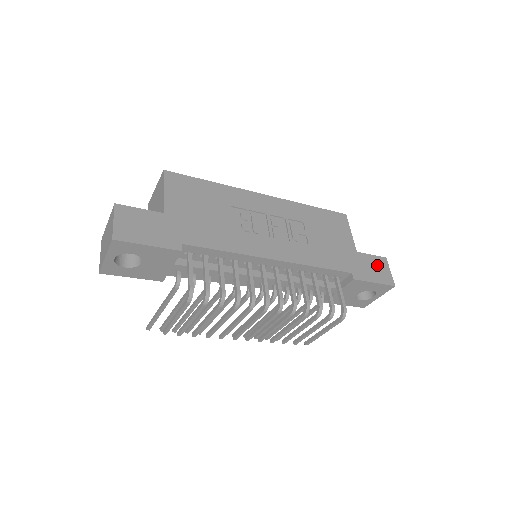
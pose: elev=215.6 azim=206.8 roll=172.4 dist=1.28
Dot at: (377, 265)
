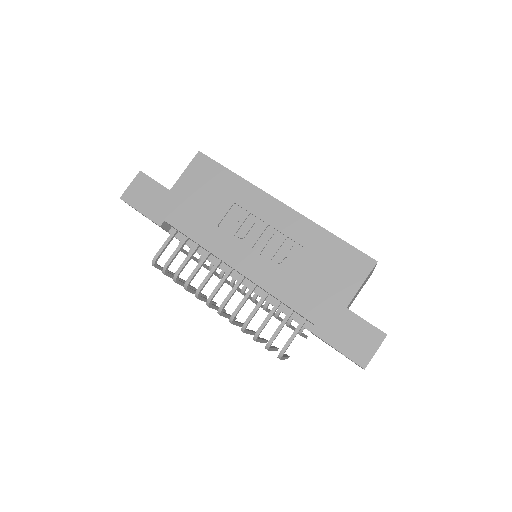
Dot at: (362, 335)
